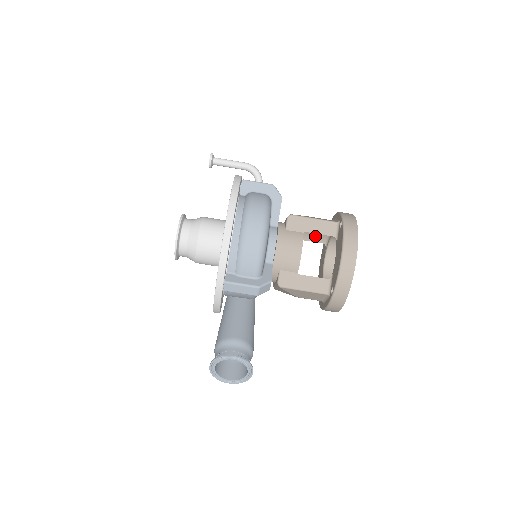
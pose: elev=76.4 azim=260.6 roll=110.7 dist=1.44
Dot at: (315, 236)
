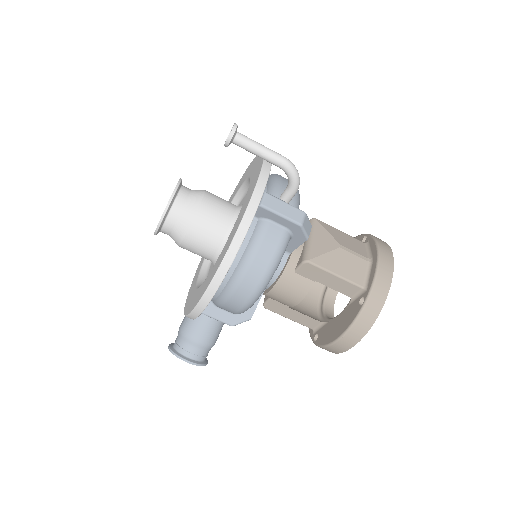
Dot at: occluded
